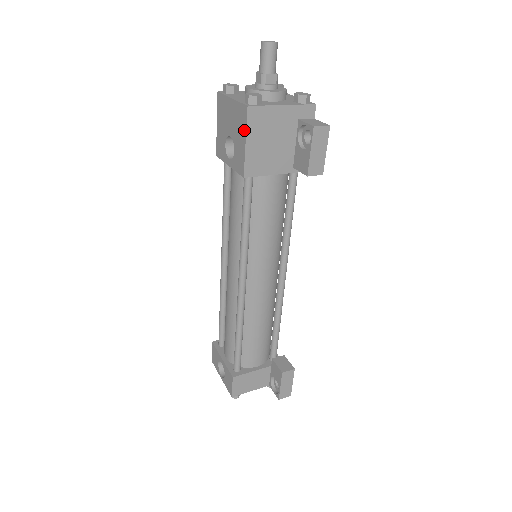
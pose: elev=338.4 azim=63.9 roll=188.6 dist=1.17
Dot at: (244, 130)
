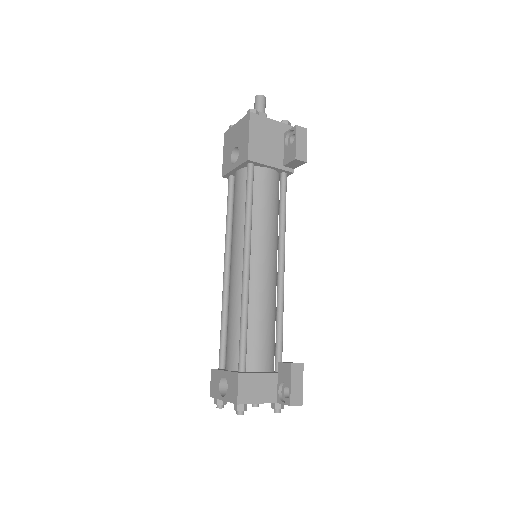
Dot at: (247, 129)
